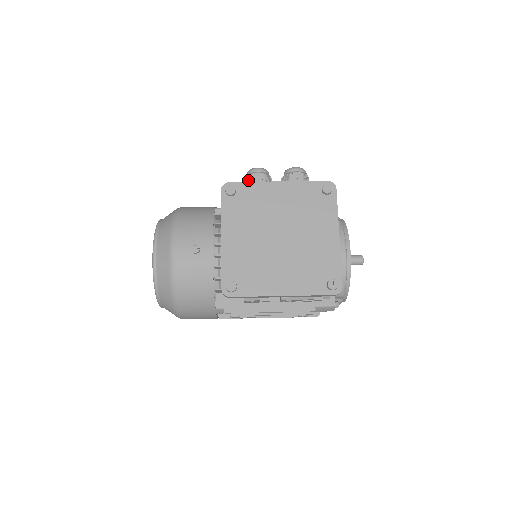
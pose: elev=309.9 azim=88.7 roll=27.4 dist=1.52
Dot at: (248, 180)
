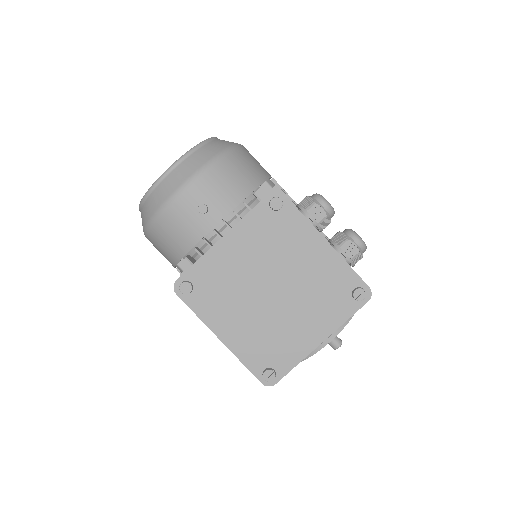
Dot at: (307, 204)
